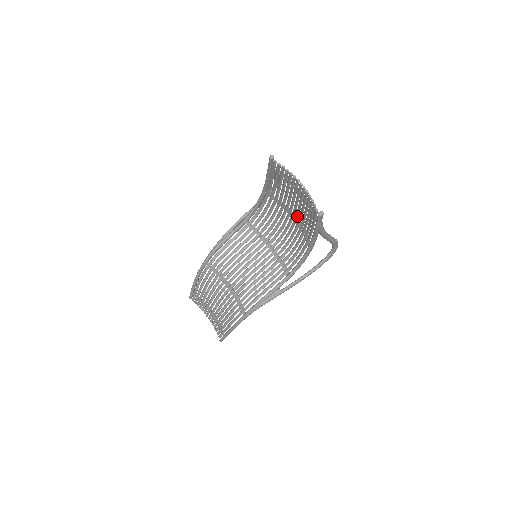
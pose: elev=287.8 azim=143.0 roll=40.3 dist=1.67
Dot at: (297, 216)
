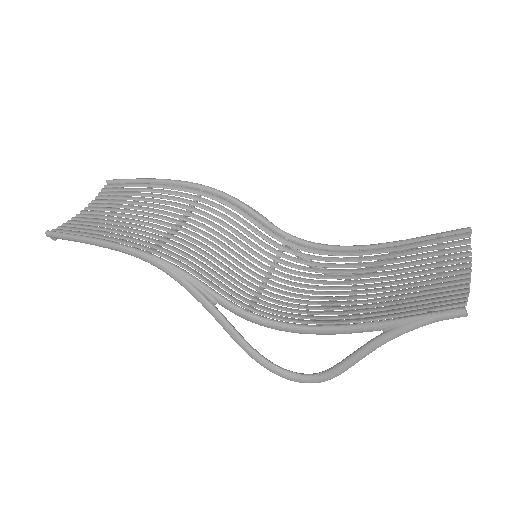
Dot at: (371, 296)
